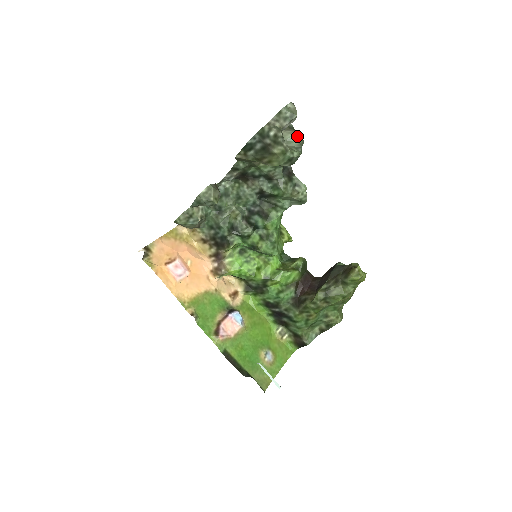
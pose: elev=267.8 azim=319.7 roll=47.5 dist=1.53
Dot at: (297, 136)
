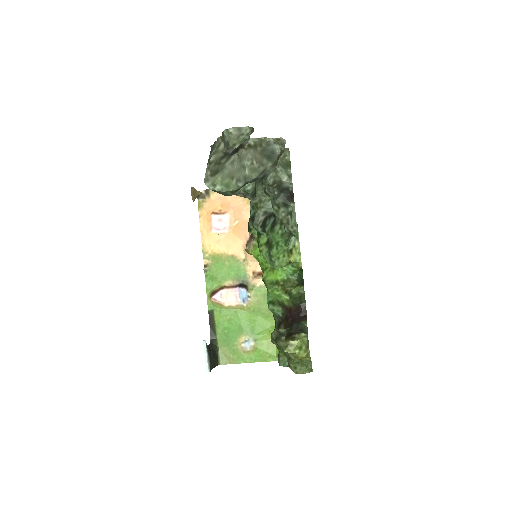
Dot at: (250, 166)
